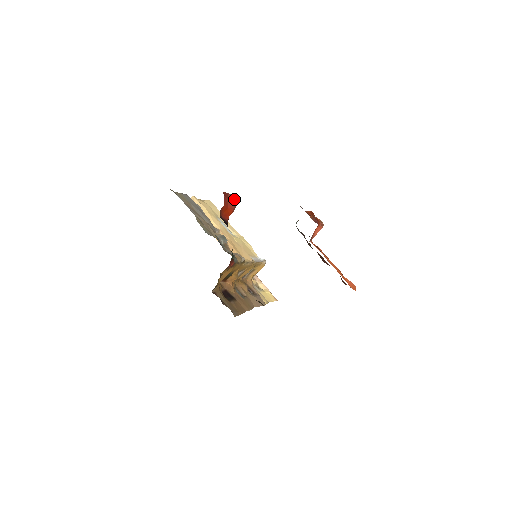
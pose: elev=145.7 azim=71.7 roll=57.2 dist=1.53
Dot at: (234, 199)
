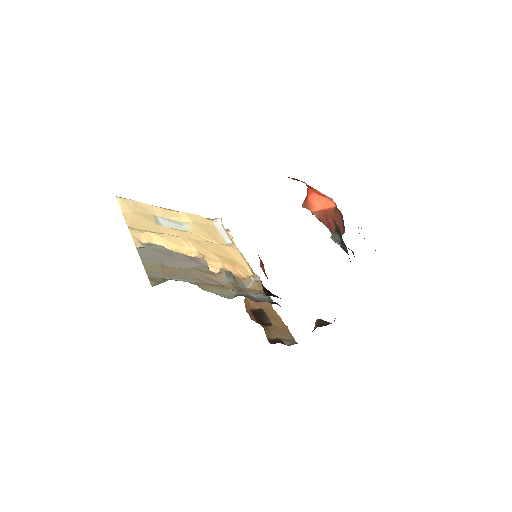
Dot at: (260, 259)
